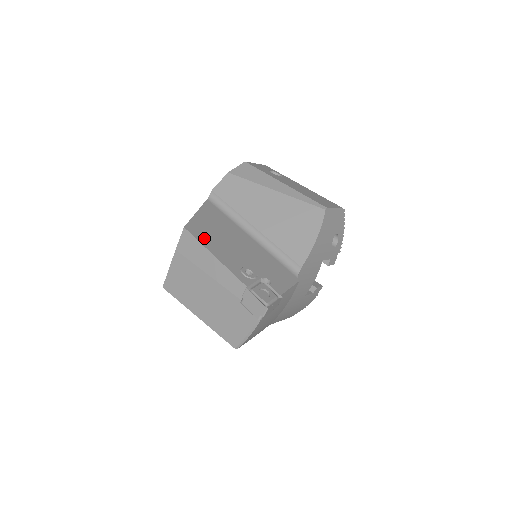
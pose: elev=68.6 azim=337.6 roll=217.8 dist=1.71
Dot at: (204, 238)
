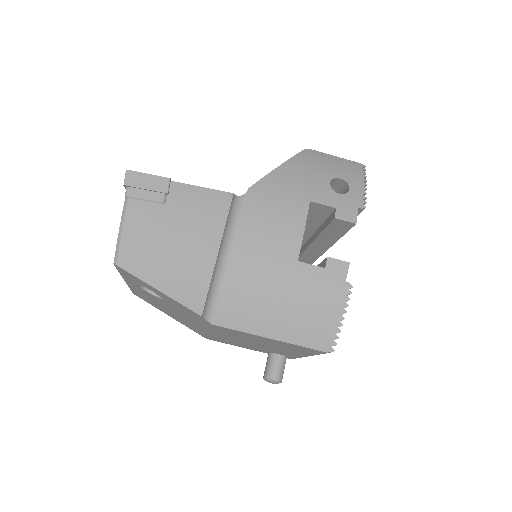
Dot at: occluded
